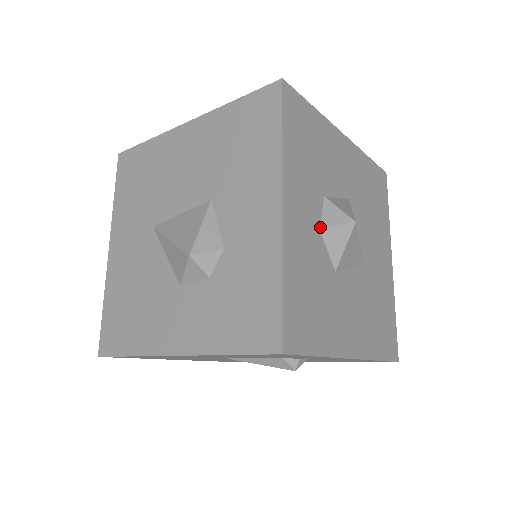
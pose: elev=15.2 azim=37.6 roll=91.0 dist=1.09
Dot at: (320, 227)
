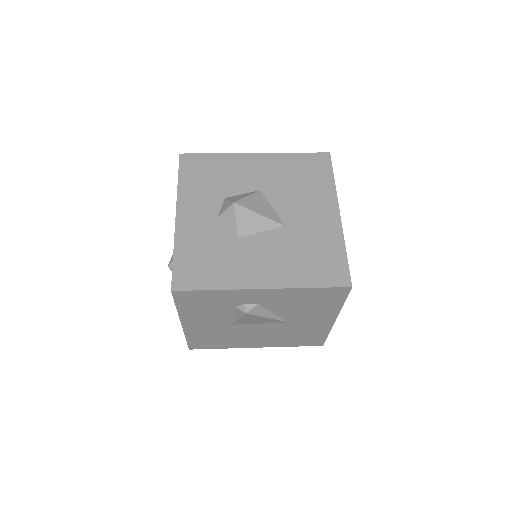
Dot at: (218, 217)
